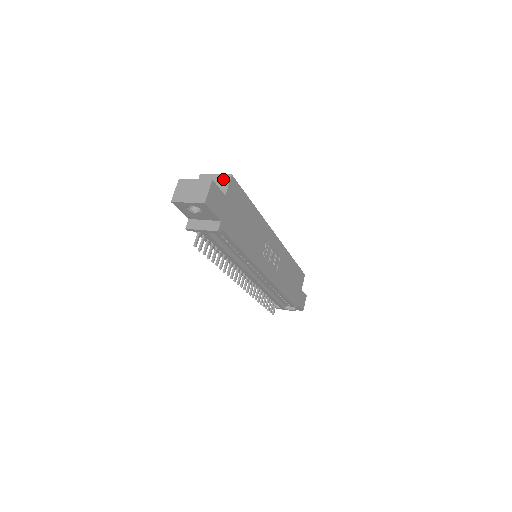
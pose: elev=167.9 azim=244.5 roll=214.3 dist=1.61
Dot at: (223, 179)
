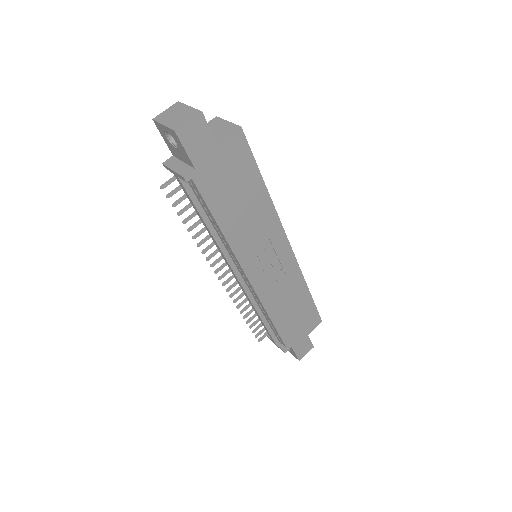
Dot at: (230, 128)
